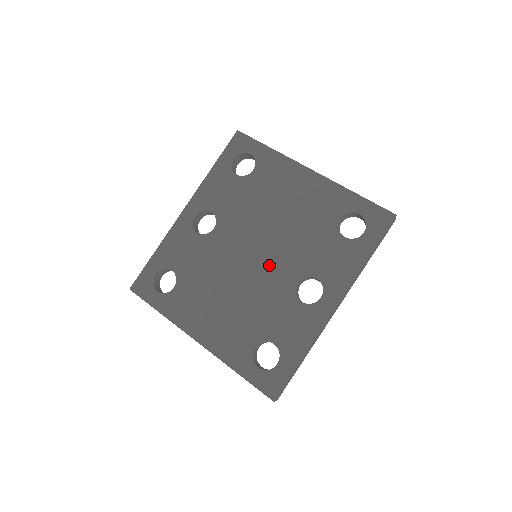
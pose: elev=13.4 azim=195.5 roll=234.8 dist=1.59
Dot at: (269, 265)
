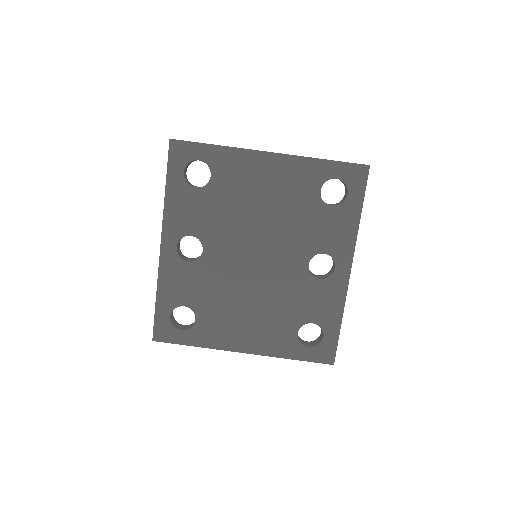
Dot at: (275, 261)
